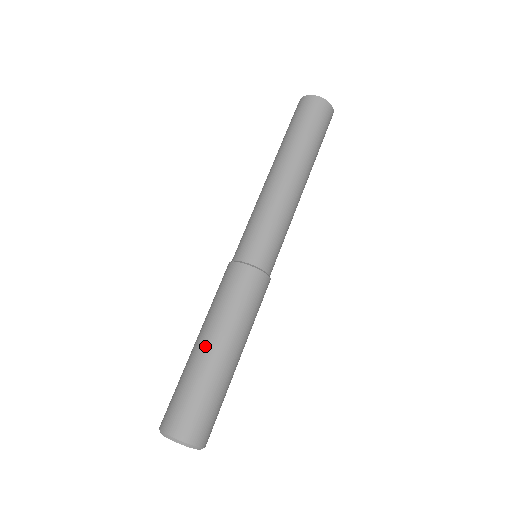
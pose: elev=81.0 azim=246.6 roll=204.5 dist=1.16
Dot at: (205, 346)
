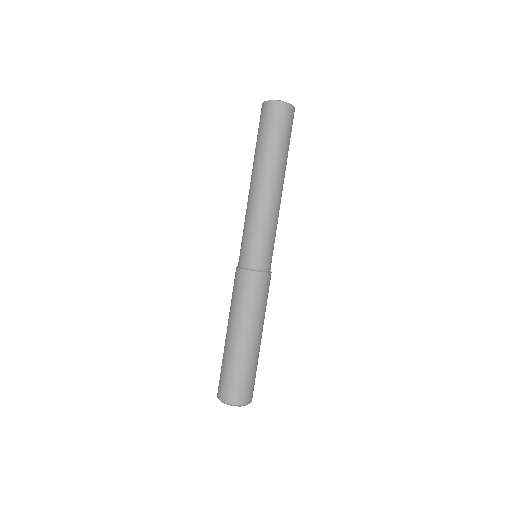
Dot at: (232, 337)
